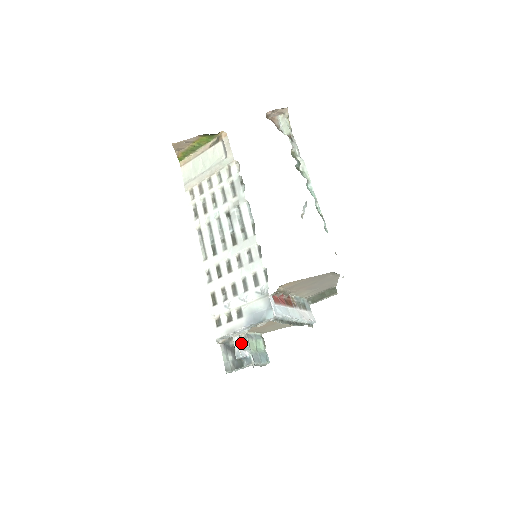
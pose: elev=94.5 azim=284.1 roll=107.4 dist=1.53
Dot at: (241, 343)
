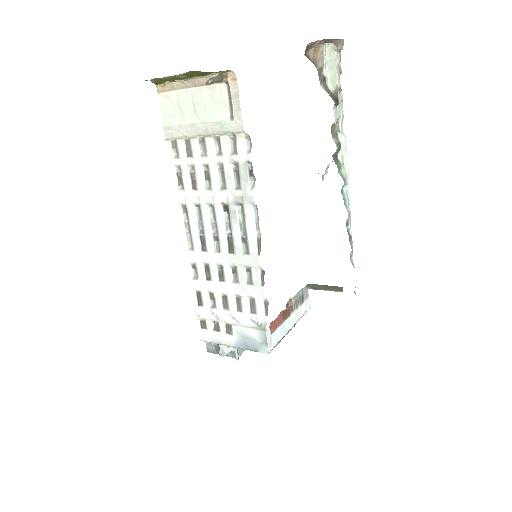
Dot at: occluded
